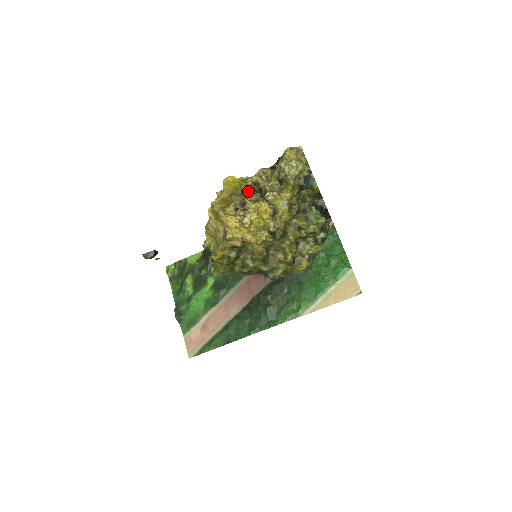
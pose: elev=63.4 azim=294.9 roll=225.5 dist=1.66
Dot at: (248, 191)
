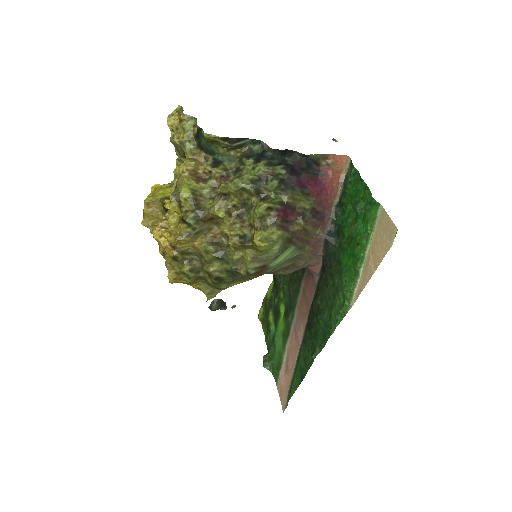
Dot at: occluded
